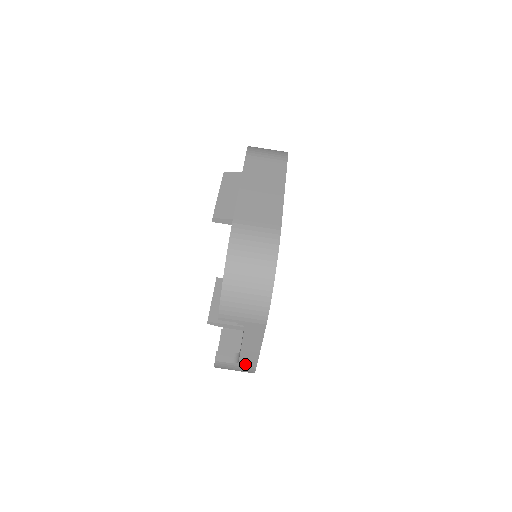
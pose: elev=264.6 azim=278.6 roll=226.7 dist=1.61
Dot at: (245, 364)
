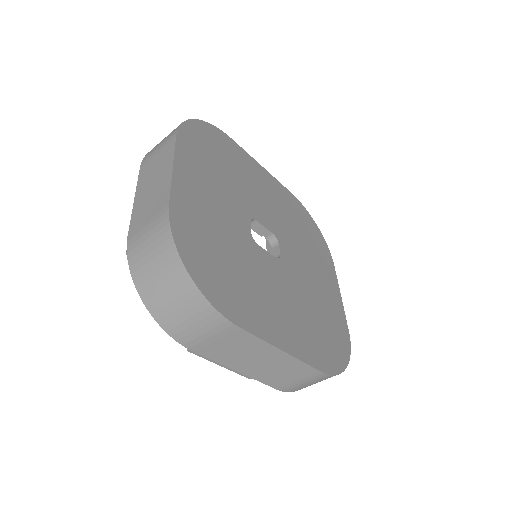
Dot at: occluded
